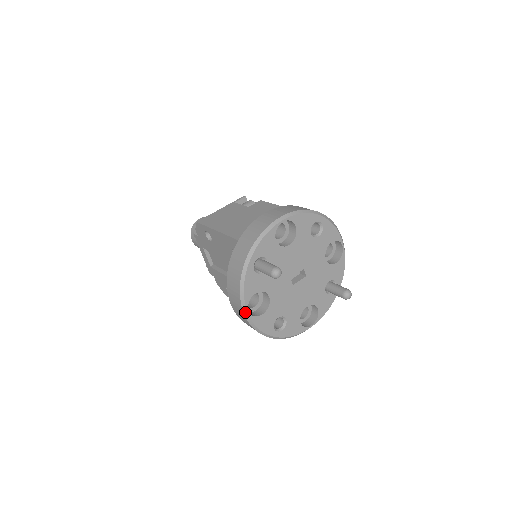
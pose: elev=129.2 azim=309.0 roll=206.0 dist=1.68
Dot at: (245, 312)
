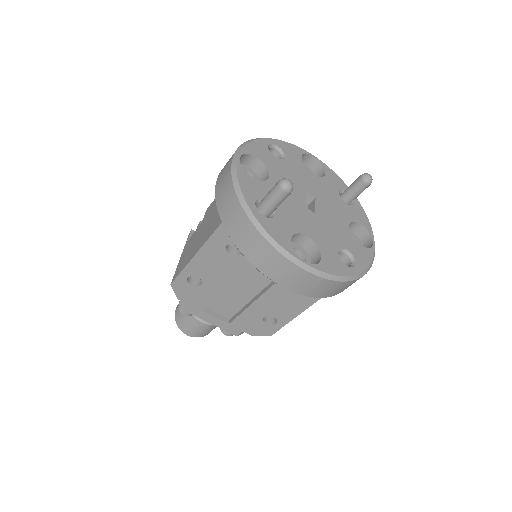
Dot at: (303, 266)
